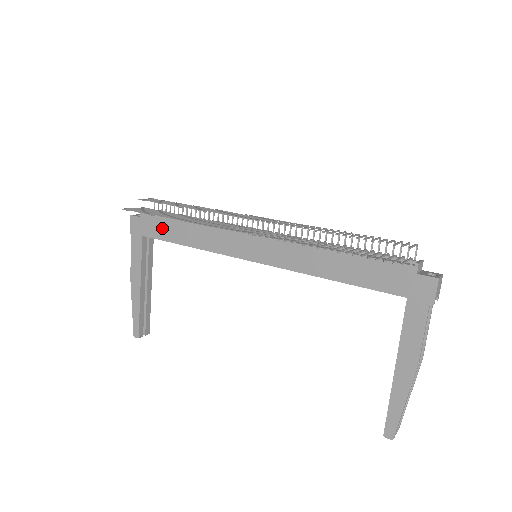
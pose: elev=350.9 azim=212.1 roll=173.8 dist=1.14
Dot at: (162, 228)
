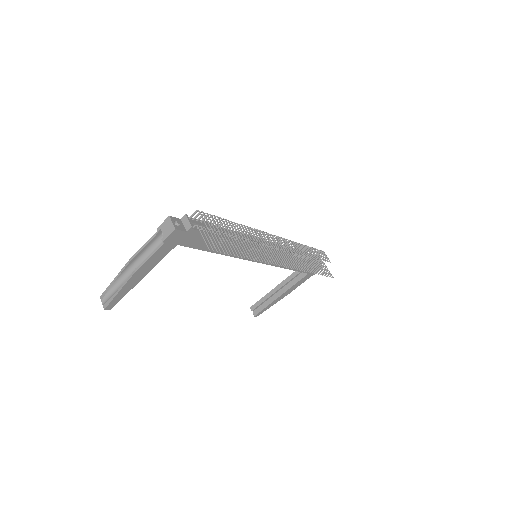
Dot at: (204, 242)
